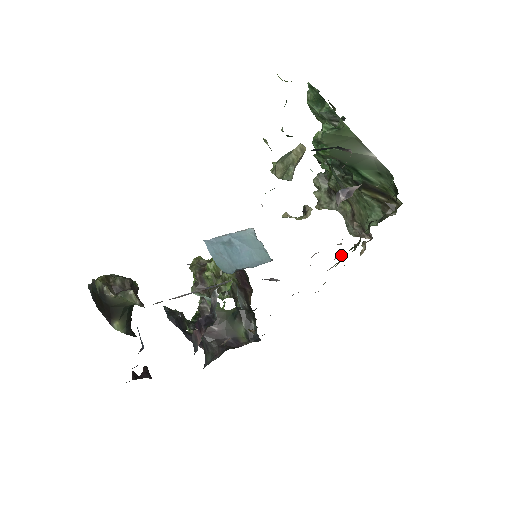
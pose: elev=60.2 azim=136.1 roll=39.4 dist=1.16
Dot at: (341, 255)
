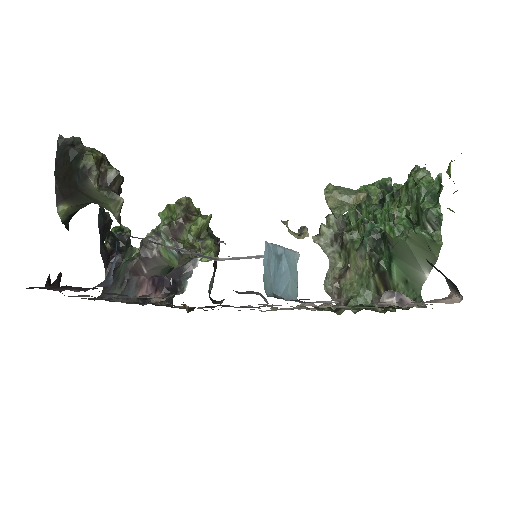
Dot at: (317, 308)
